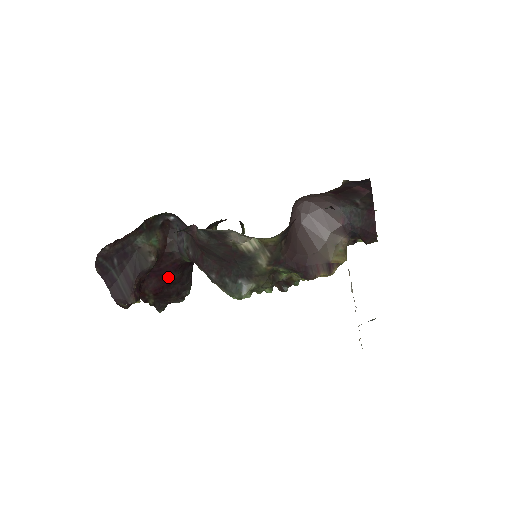
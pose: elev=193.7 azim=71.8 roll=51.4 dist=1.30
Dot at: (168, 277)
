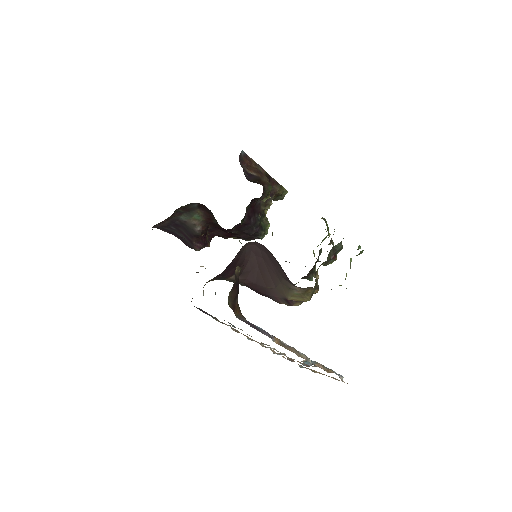
Dot at: (228, 232)
